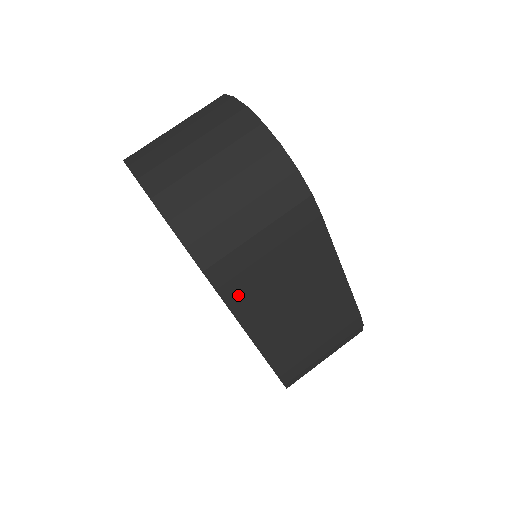
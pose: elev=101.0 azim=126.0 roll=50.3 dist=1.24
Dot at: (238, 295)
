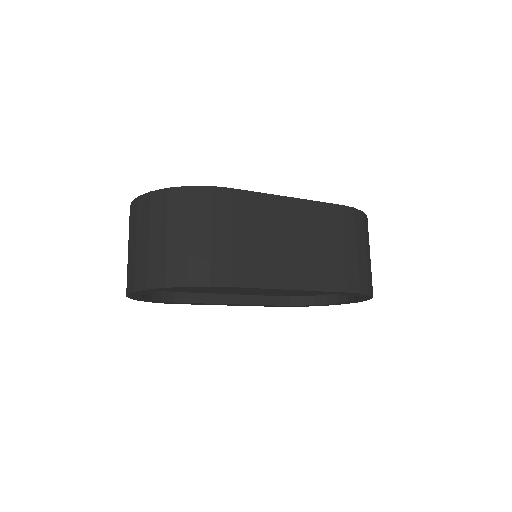
Dot at: (247, 276)
